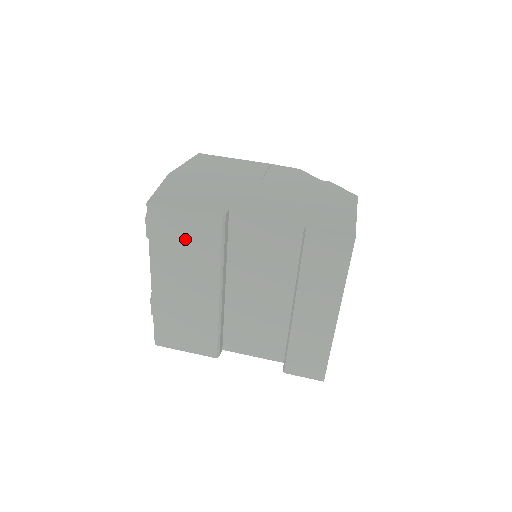
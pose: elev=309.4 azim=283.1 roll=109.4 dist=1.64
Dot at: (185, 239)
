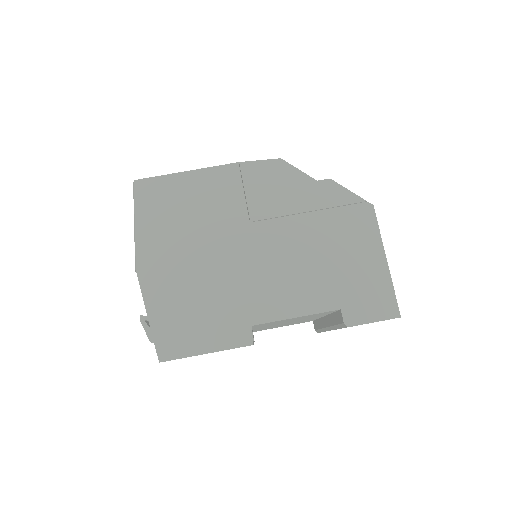
Dot at: occluded
